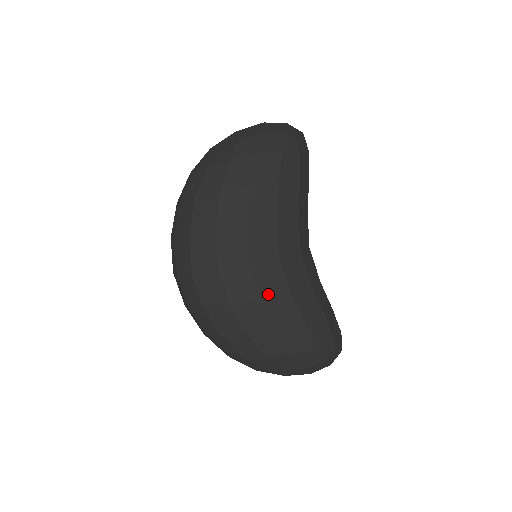
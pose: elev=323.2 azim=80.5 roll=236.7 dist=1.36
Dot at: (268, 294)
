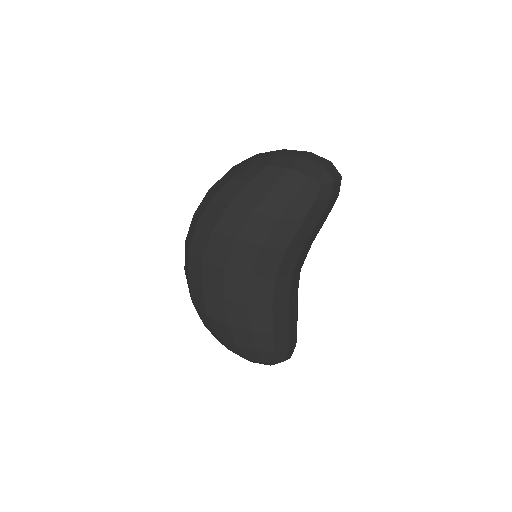
Dot at: (230, 297)
